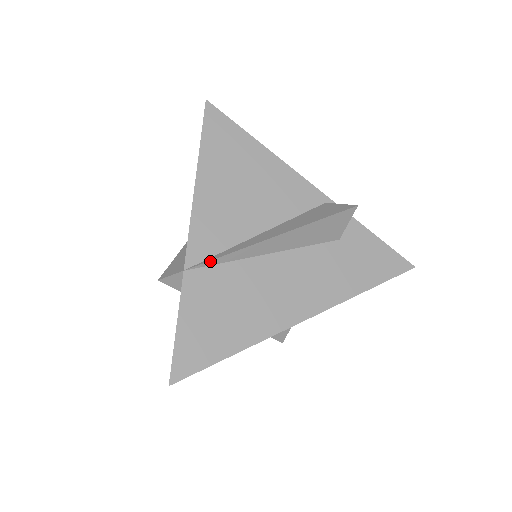
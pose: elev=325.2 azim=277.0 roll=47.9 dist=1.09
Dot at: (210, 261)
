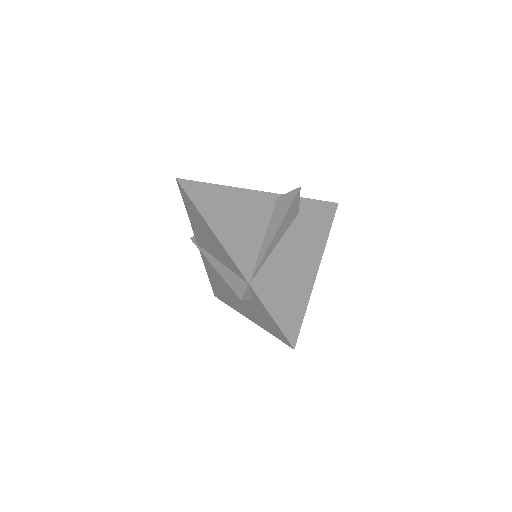
Dot at: (257, 269)
